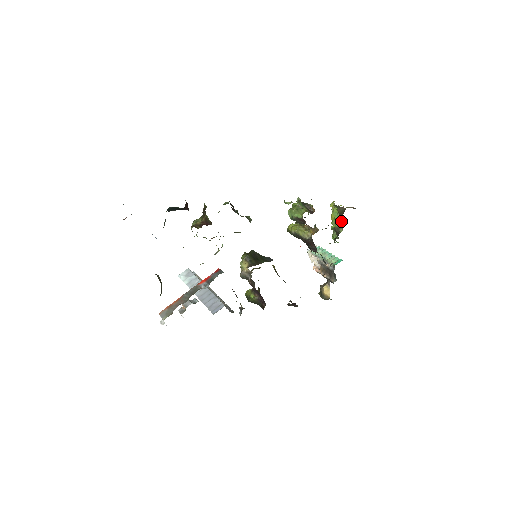
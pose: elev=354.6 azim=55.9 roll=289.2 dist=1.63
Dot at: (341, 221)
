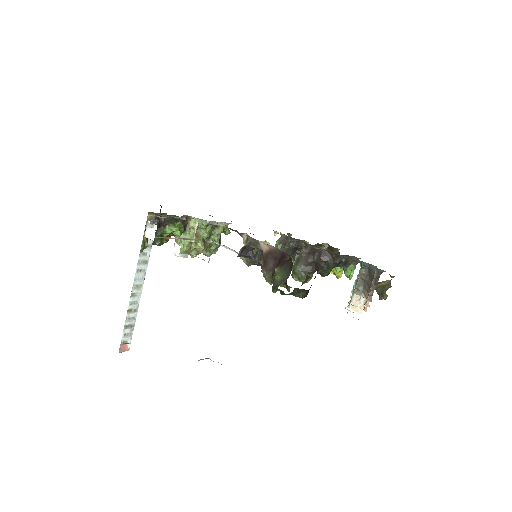
Dot at: (332, 248)
